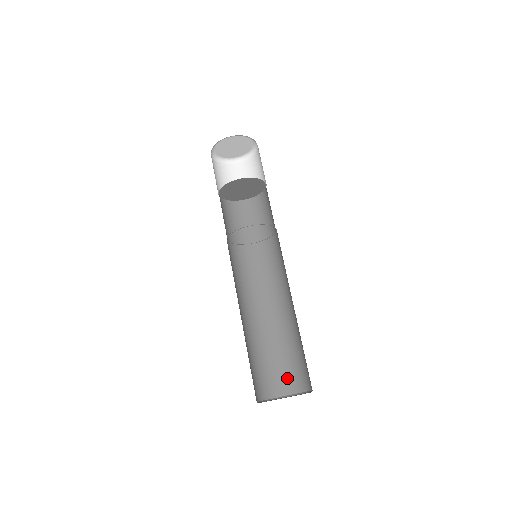
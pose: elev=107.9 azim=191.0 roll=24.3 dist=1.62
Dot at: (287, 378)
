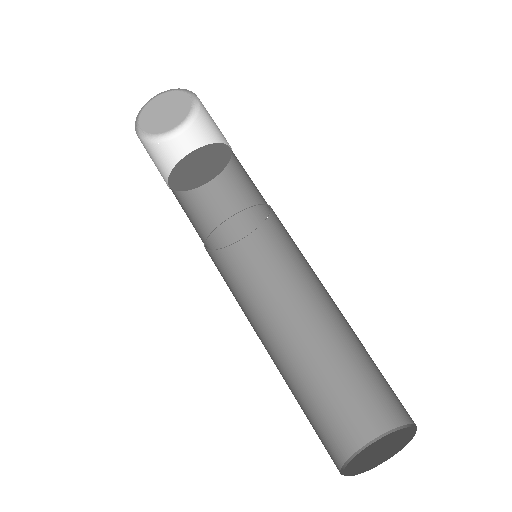
Dot at: (369, 411)
